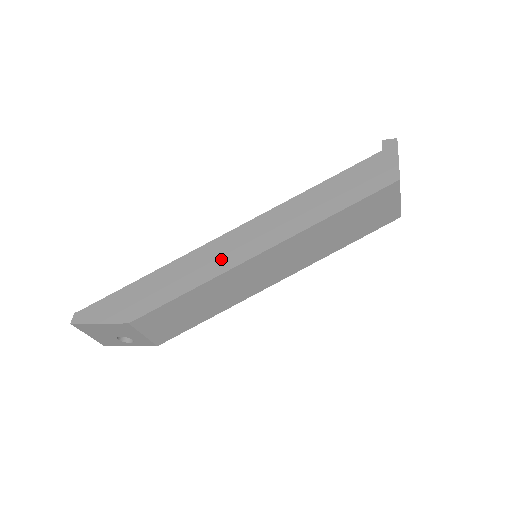
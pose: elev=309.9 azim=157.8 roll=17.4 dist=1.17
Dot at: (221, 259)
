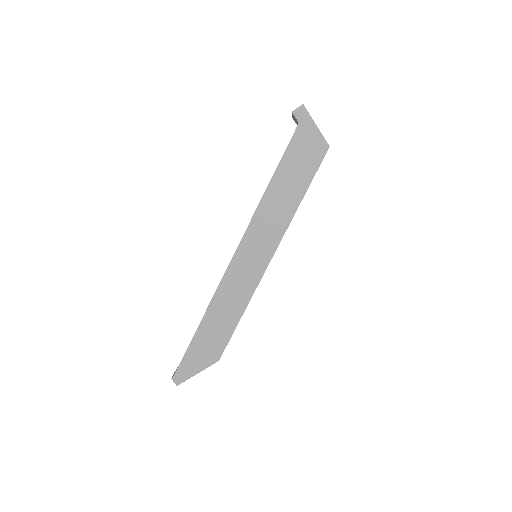
Dot at: (244, 283)
